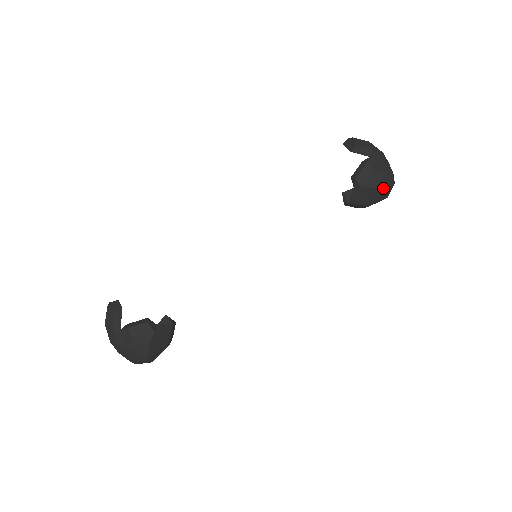
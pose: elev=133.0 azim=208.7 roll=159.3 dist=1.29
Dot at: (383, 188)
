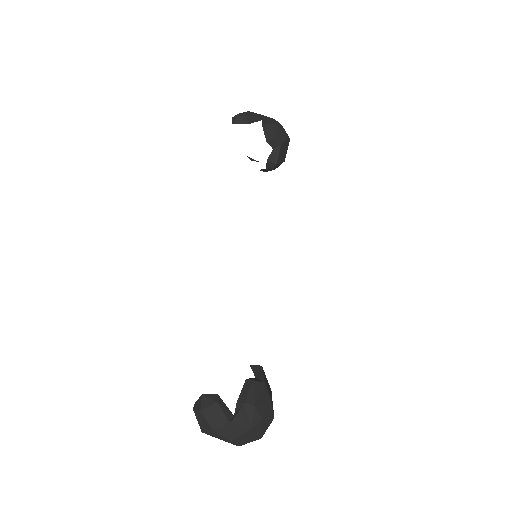
Dot at: (288, 138)
